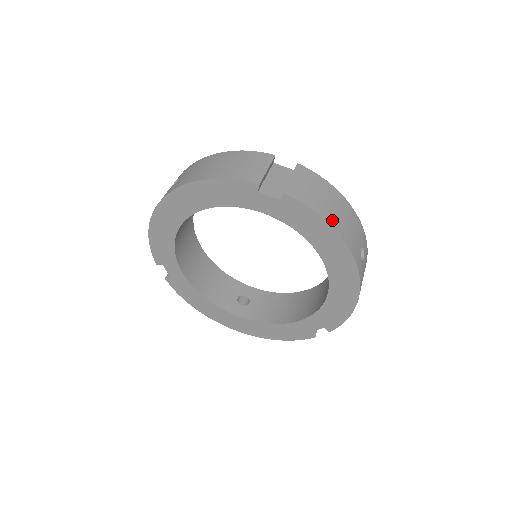
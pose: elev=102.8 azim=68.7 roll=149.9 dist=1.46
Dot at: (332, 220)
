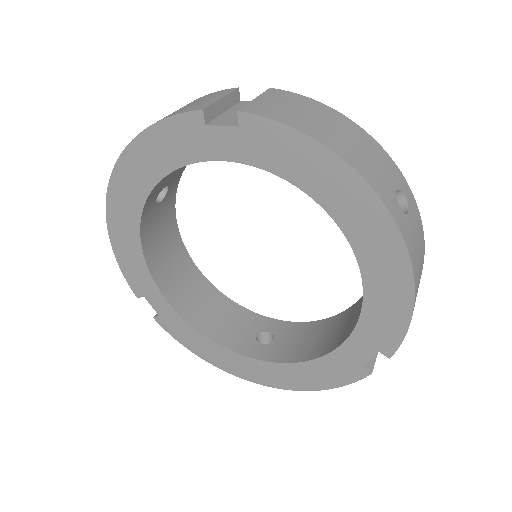
Dot at: (325, 139)
